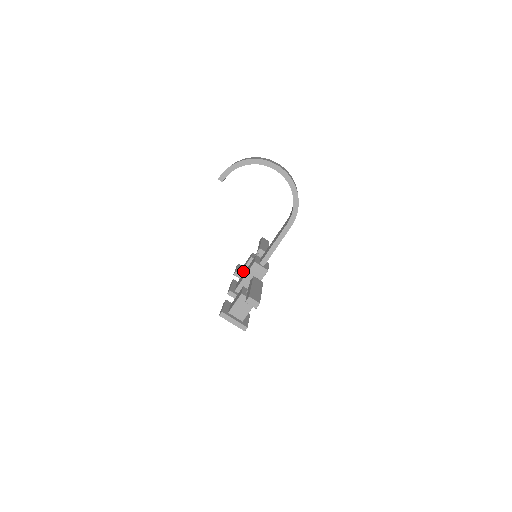
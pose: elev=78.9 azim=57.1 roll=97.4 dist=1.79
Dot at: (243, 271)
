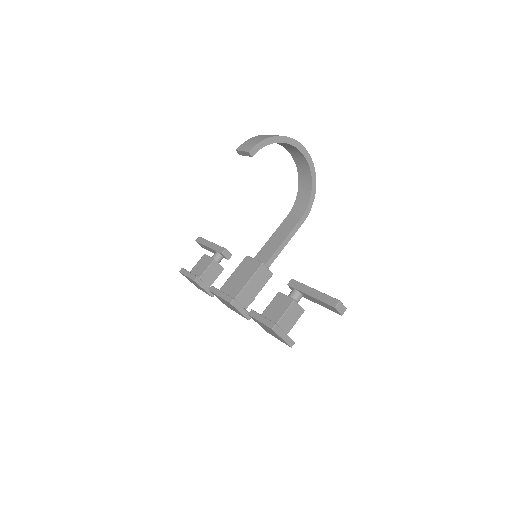
Dot at: (202, 276)
